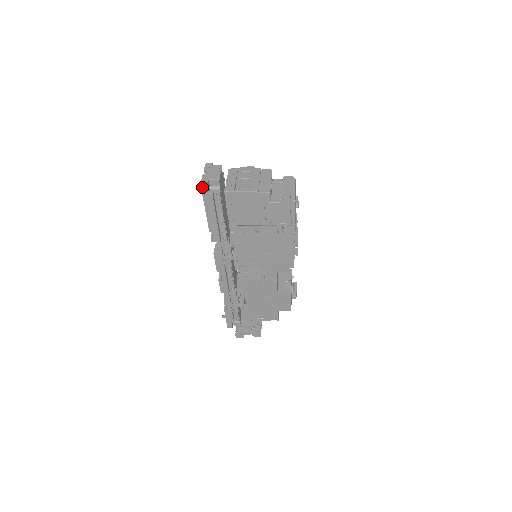
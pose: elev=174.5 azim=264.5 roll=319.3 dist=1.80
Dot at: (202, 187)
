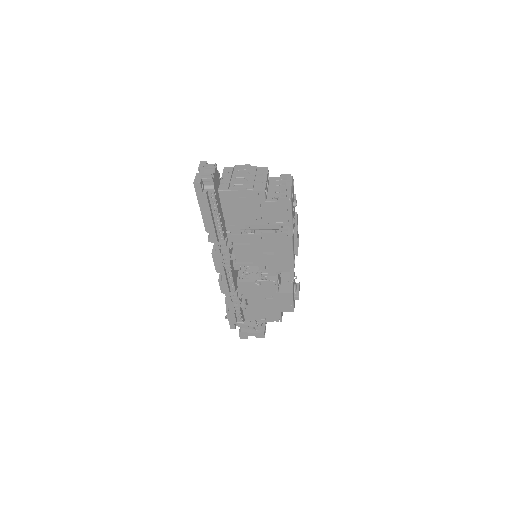
Dot at: (195, 186)
